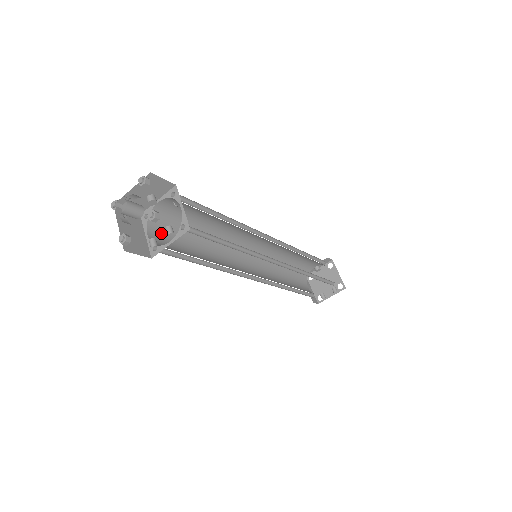
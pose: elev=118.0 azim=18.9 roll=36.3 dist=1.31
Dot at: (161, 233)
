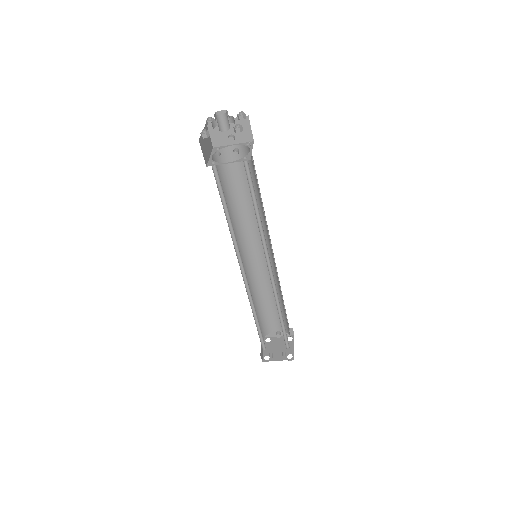
Dot at: (217, 168)
